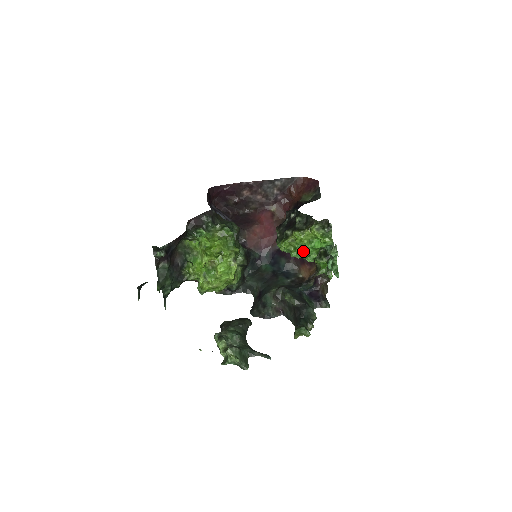
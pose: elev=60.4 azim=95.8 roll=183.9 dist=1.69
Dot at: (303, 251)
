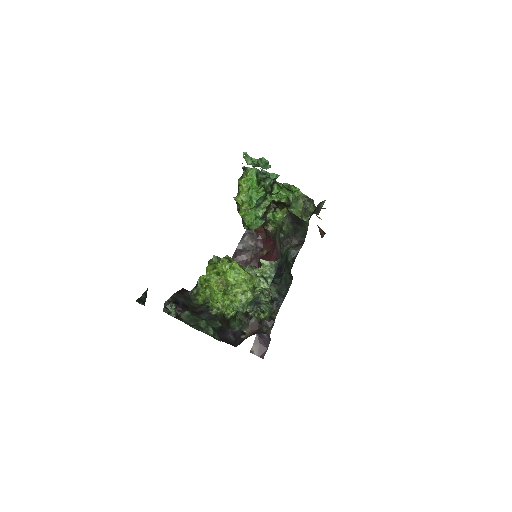
Dot at: (252, 197)
